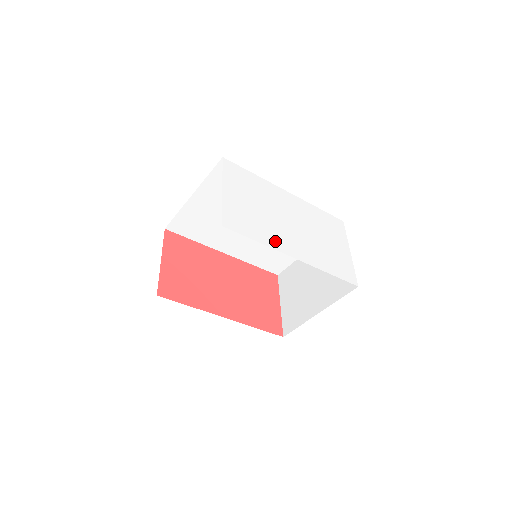
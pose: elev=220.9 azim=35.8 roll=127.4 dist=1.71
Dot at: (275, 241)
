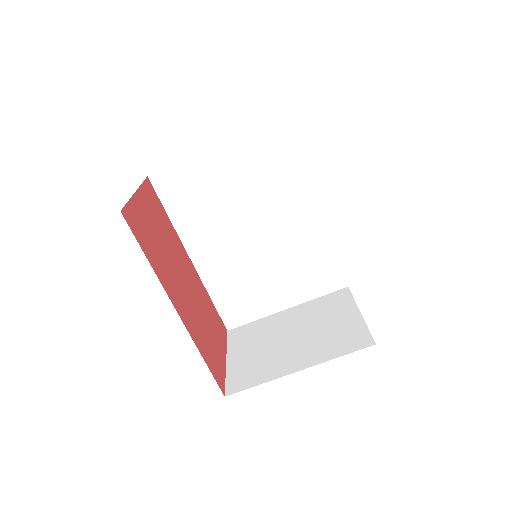
Dot at: occluded
